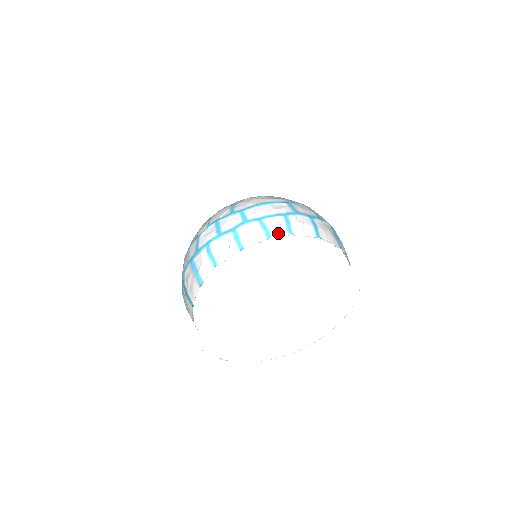
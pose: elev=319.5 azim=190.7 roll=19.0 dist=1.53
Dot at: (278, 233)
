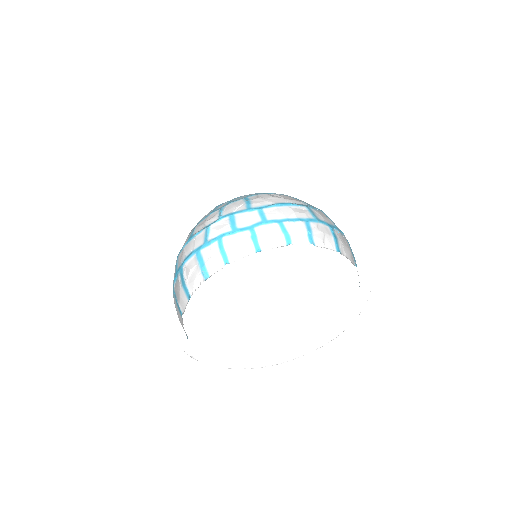
Dot at: (299, 240)
